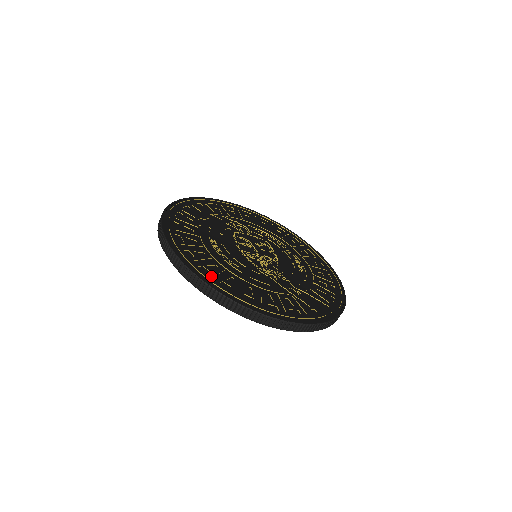
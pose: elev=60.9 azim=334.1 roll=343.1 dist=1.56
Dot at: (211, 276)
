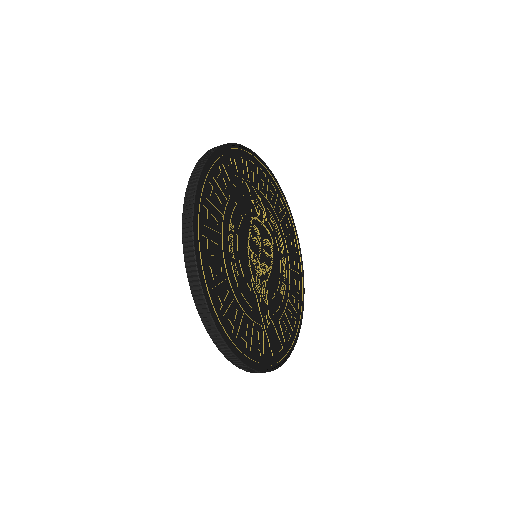
Dot at: (212, 284)
